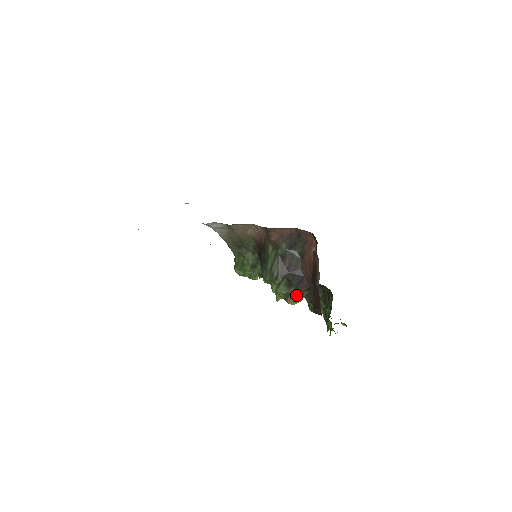
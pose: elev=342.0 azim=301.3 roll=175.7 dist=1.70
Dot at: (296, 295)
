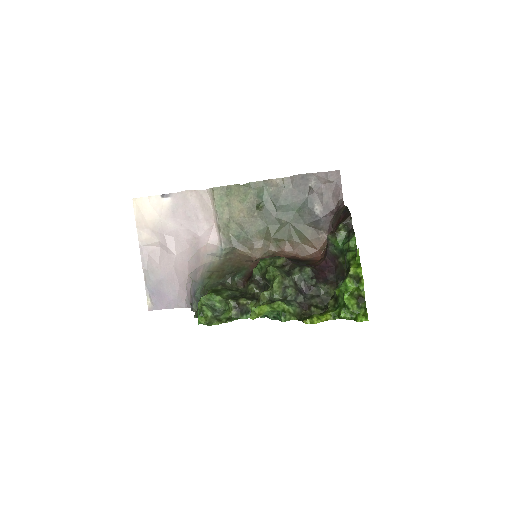
Dot at: (293, 289)
